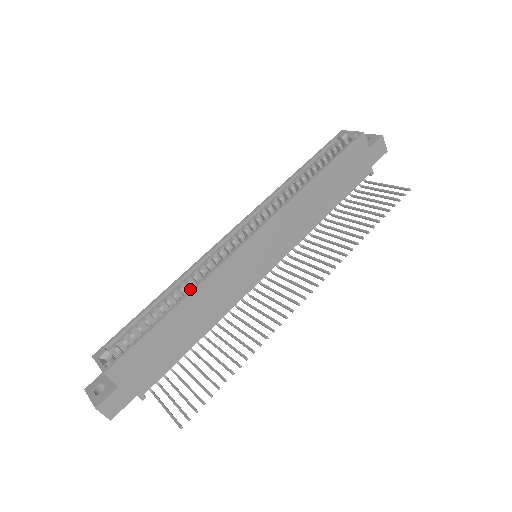
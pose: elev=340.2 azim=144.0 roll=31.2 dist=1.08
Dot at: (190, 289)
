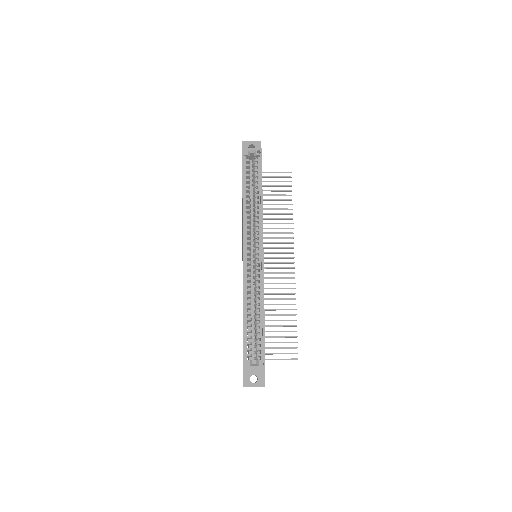
Dot at: (248, 298)
